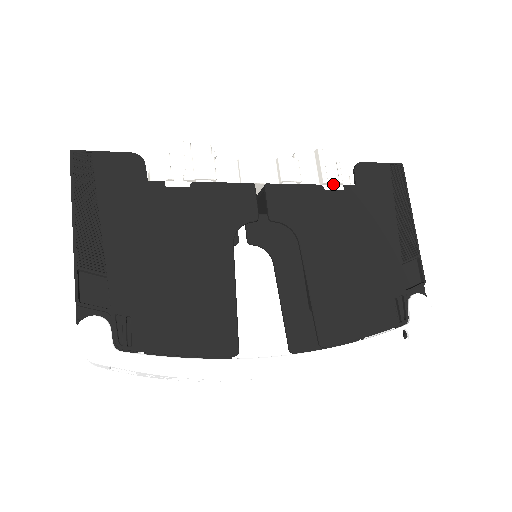
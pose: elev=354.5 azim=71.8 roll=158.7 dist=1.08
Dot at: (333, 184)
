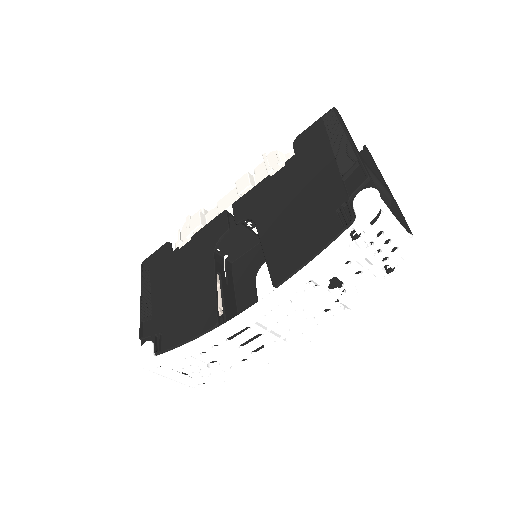
Dot at: (278, 168)
